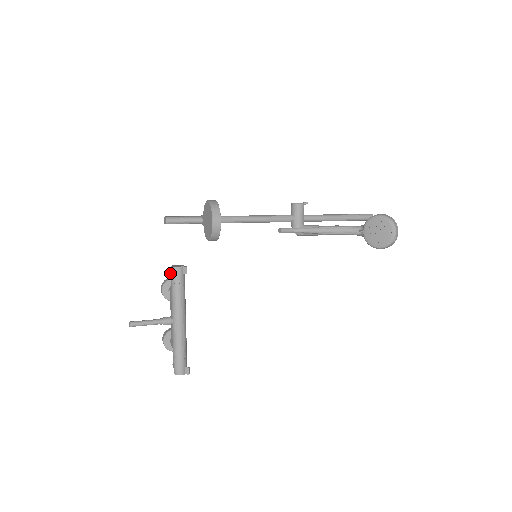
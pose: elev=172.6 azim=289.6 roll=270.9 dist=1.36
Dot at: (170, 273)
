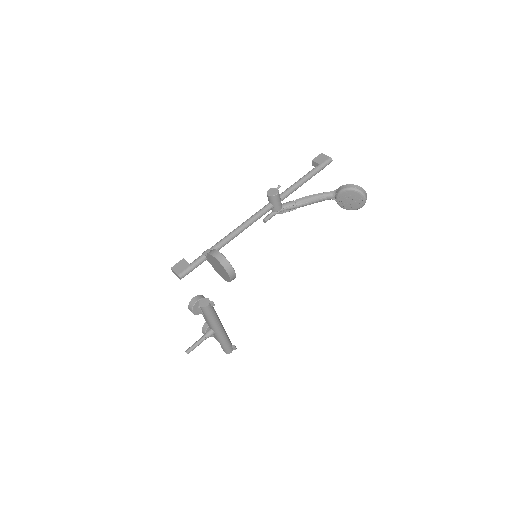
Dot at: occluded
